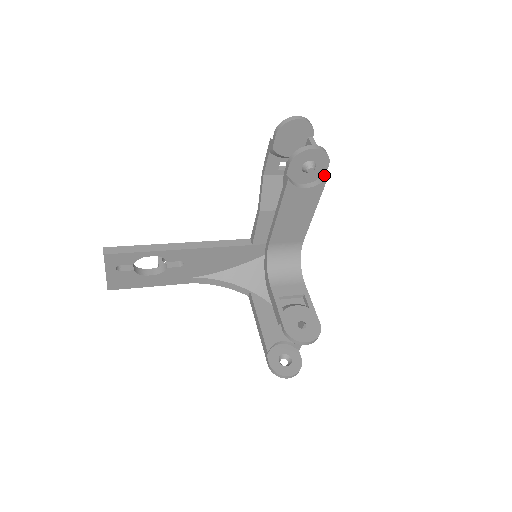
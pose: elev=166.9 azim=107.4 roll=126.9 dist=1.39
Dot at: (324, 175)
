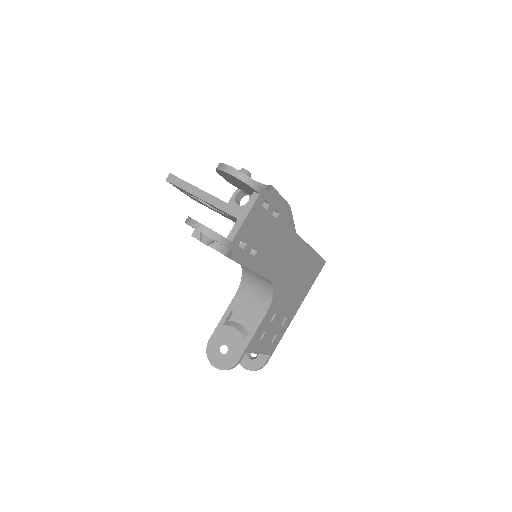
Dot at: (232, 251)
